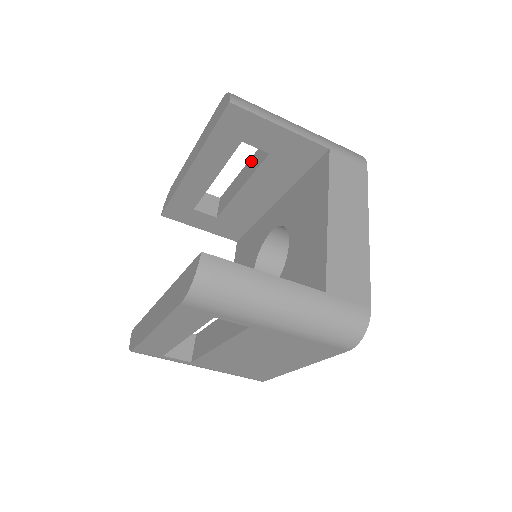
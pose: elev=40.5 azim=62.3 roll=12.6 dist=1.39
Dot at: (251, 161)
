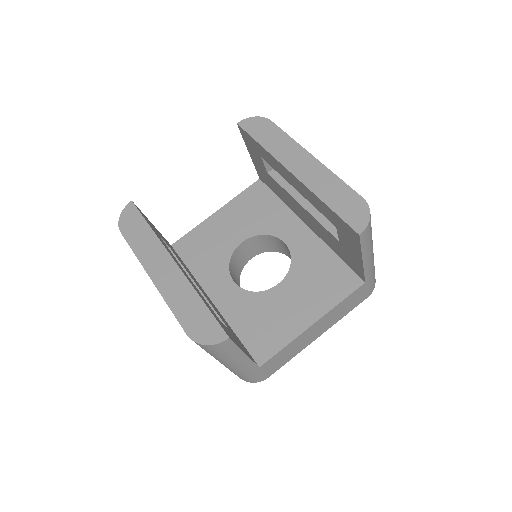
Dot at: occluded
